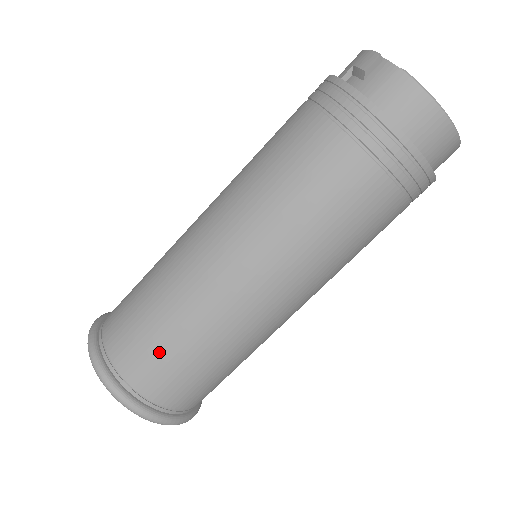
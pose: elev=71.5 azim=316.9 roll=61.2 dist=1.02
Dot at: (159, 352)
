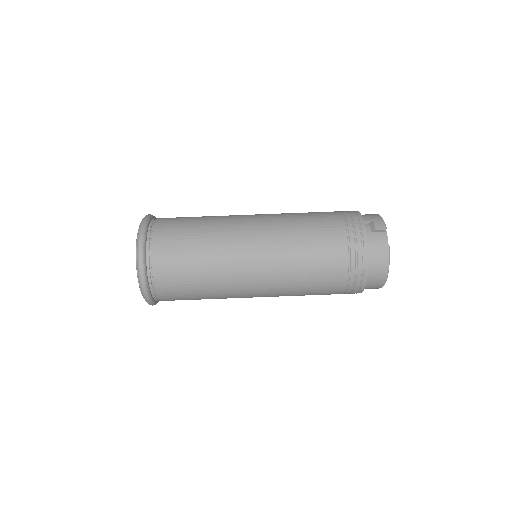
Dot at: (181, 267)
